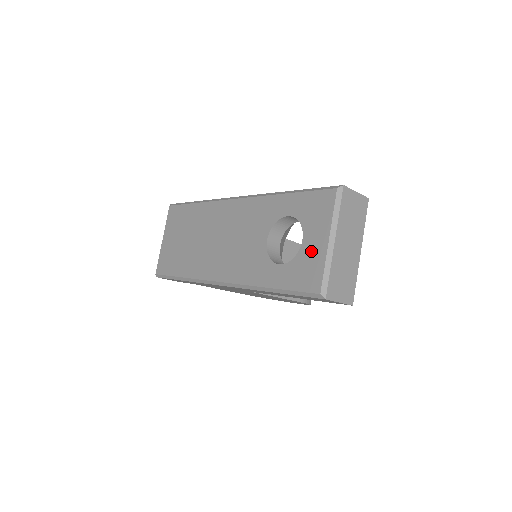
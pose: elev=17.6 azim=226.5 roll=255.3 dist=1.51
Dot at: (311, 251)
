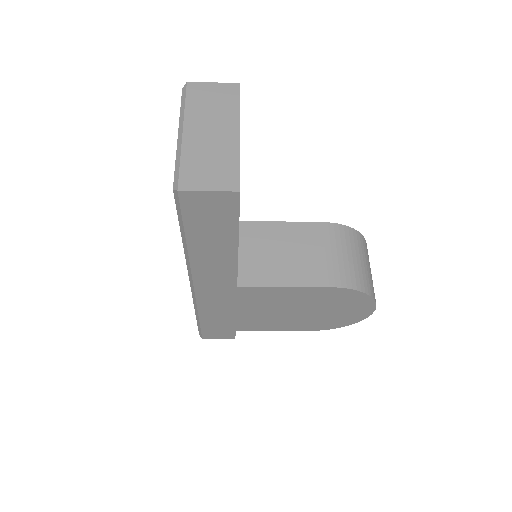
Dot at: occluded
